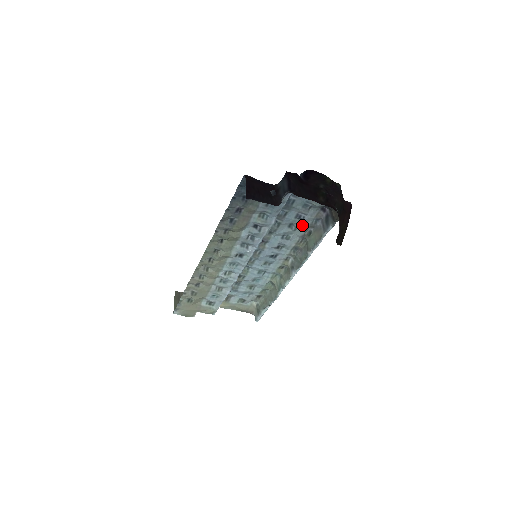
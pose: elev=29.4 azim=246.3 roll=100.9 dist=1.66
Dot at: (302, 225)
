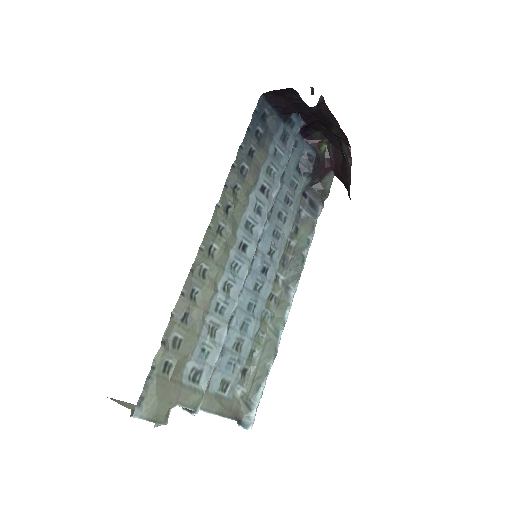
Dot at: (290, 215)
